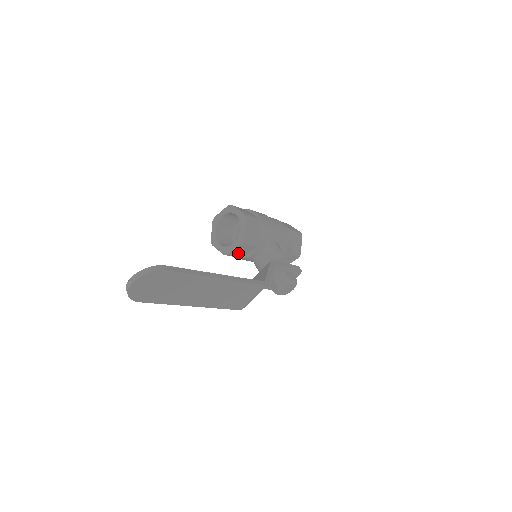
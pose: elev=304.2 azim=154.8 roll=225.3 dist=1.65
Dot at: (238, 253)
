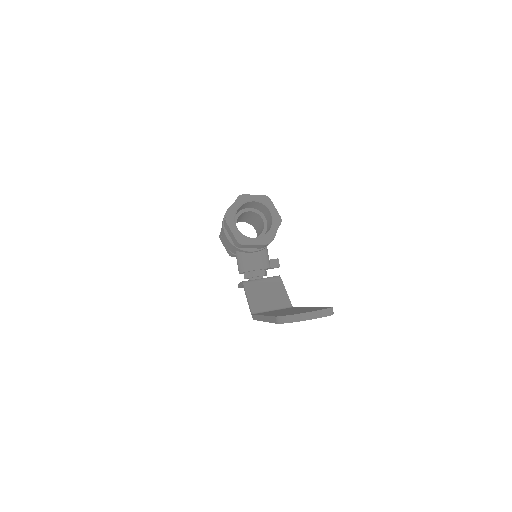
Dot at: (247, 246)
